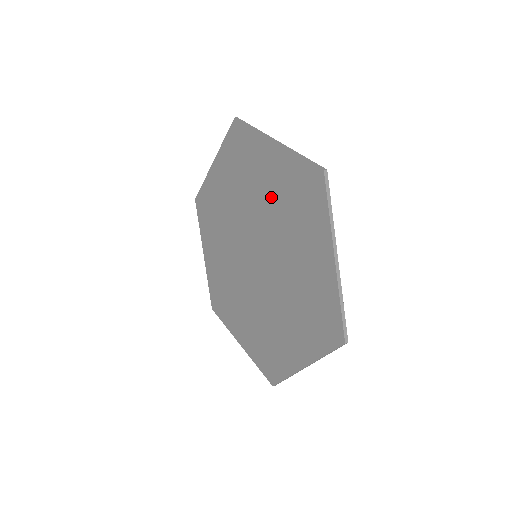
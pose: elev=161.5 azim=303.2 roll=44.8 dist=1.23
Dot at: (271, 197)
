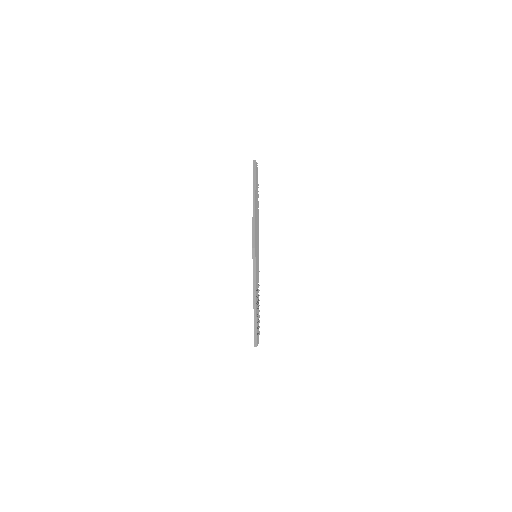
Dot at: occluded
